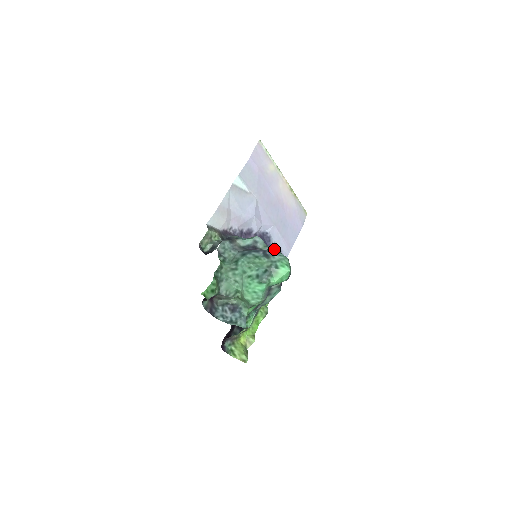
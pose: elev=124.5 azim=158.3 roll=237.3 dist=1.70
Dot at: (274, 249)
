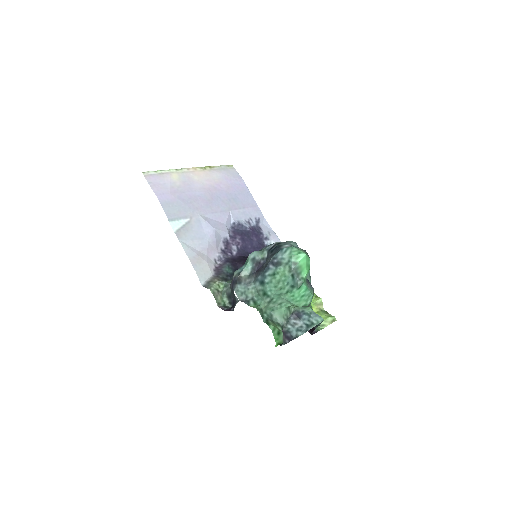
Dot at: (270, 246)
